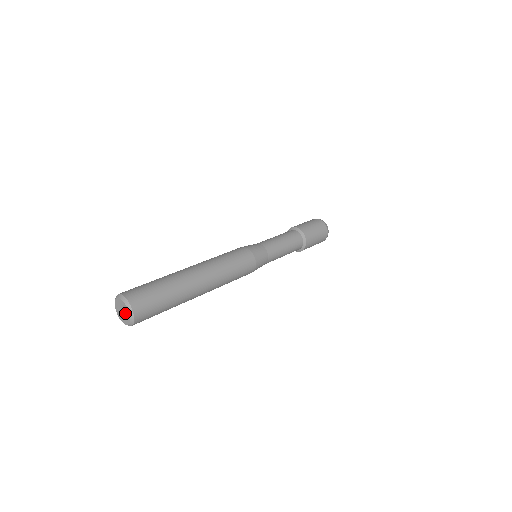
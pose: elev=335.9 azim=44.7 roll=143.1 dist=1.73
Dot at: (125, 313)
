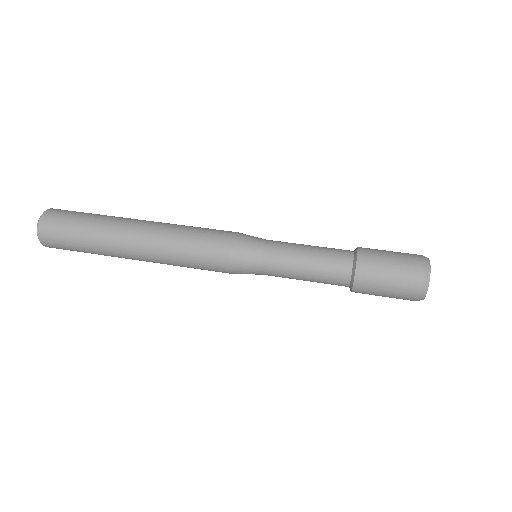
Dot at: occluded
